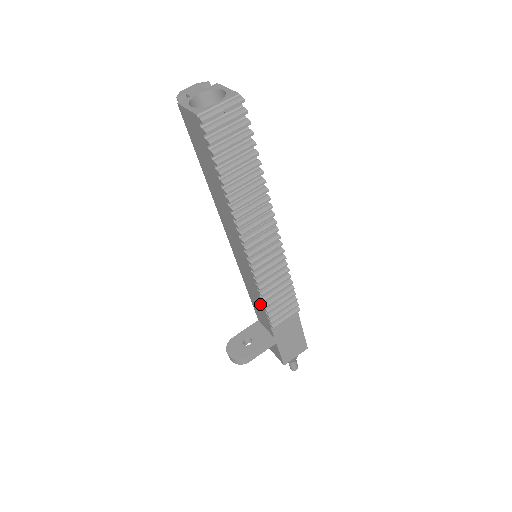
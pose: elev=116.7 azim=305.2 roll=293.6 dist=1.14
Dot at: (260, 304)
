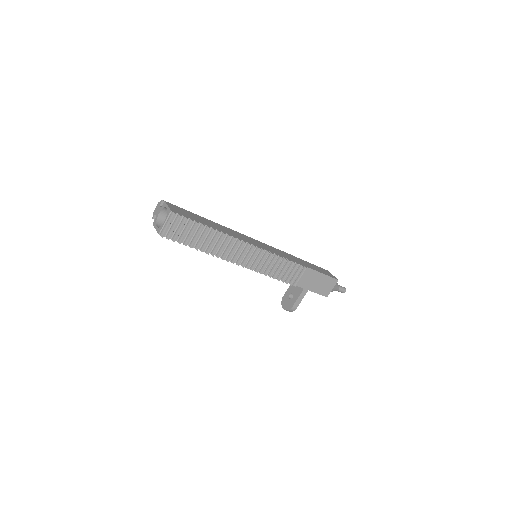
Dot at: occluded
